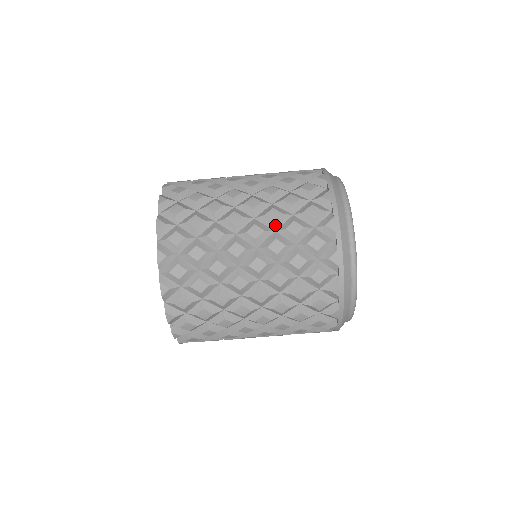
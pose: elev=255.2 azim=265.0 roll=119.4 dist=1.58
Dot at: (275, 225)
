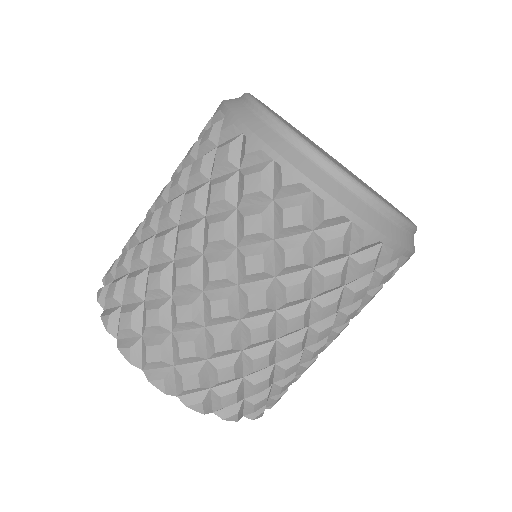
Dot at: (230, 242)
